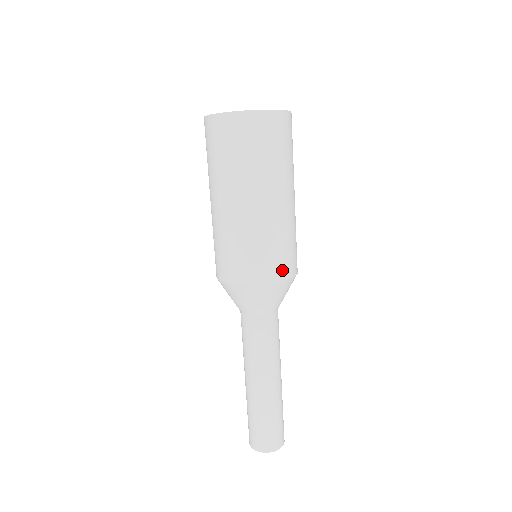
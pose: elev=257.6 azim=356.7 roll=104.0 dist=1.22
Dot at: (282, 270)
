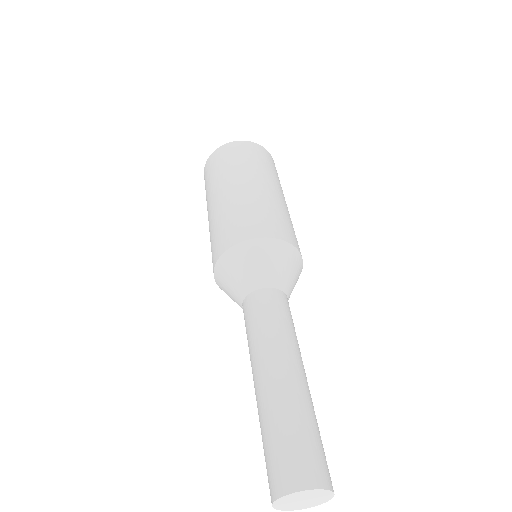
Dot at: (270, 229)
